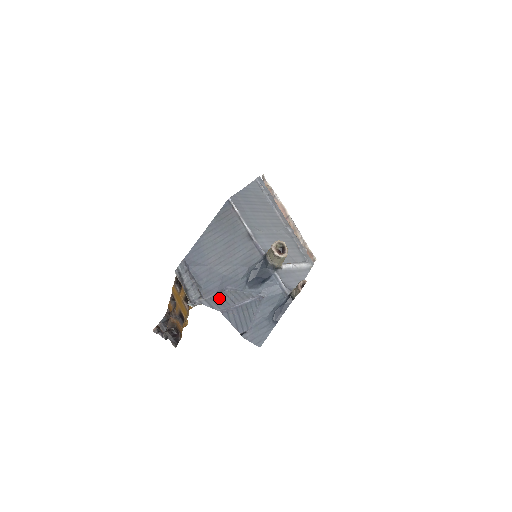
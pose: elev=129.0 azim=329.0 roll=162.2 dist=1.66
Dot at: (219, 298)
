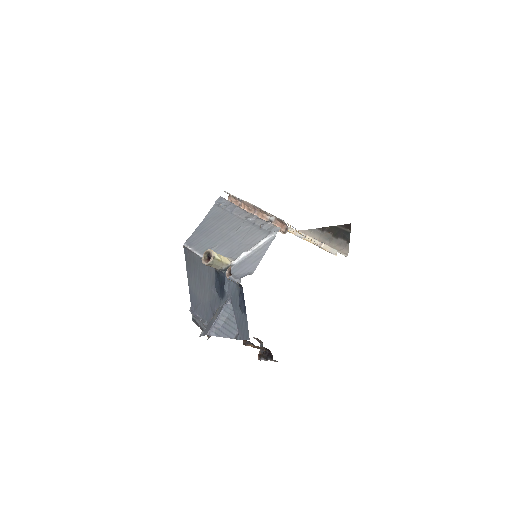
Dot at: (210, 323)
